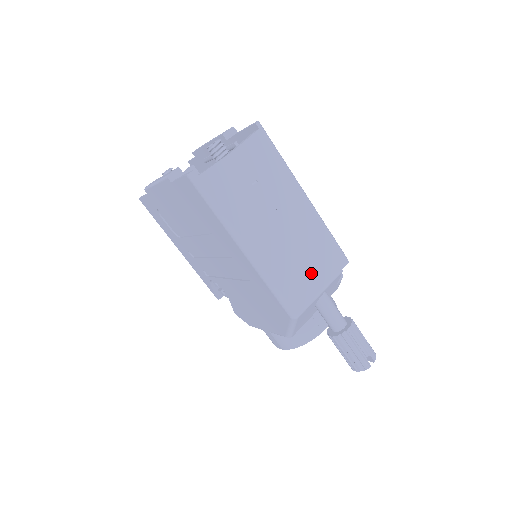
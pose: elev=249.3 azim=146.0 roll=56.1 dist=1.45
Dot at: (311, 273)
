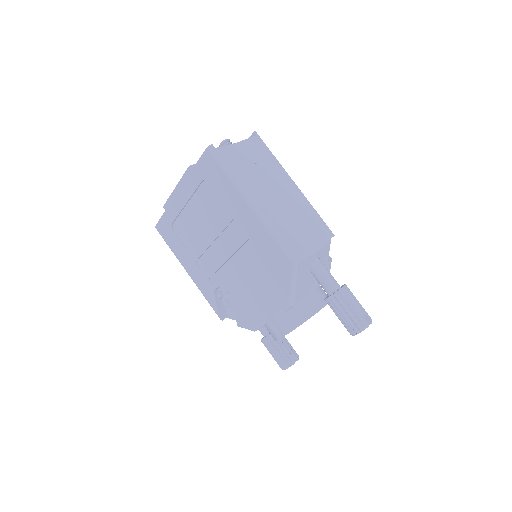
Dot at: (305, 233)
